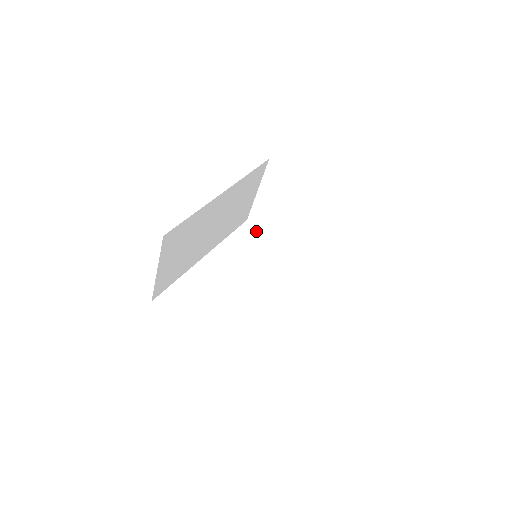
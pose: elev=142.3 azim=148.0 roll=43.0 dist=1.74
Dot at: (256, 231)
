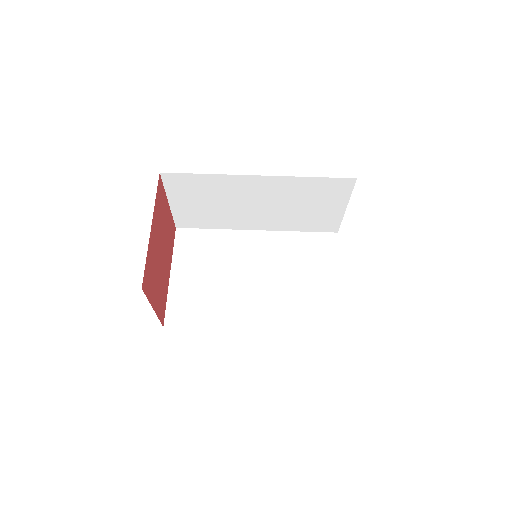
Dot at: (332, 248)
